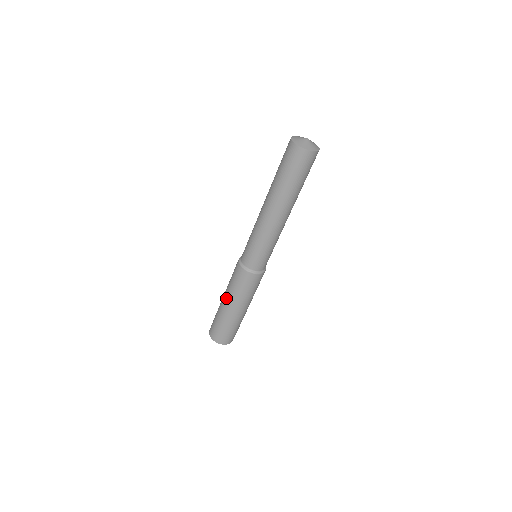
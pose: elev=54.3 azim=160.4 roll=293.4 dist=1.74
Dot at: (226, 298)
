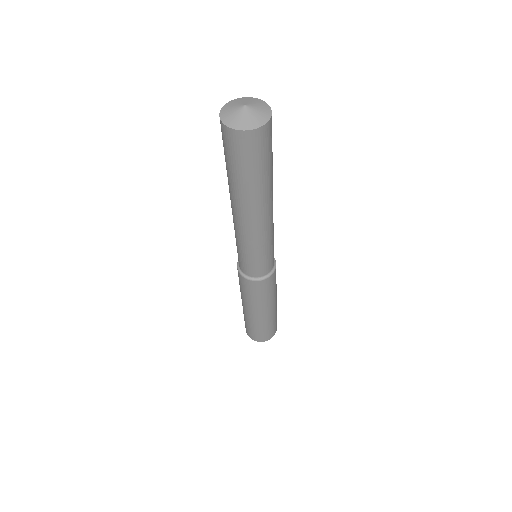
Dot at: (242, 302)
